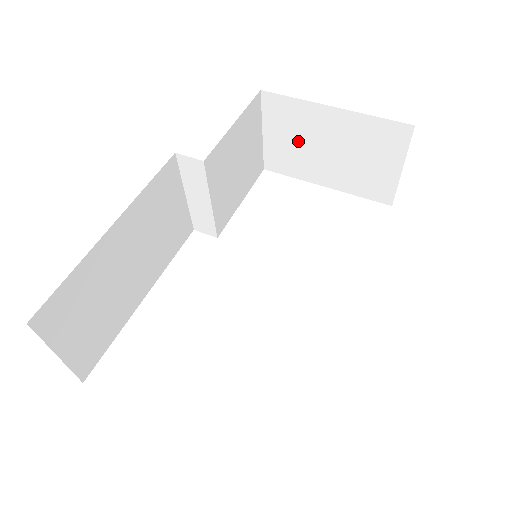
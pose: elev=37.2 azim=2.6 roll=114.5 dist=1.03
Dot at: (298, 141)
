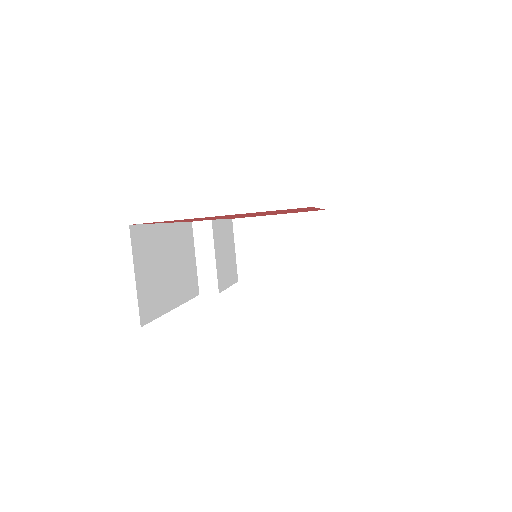
Dot at: (260, 247)
